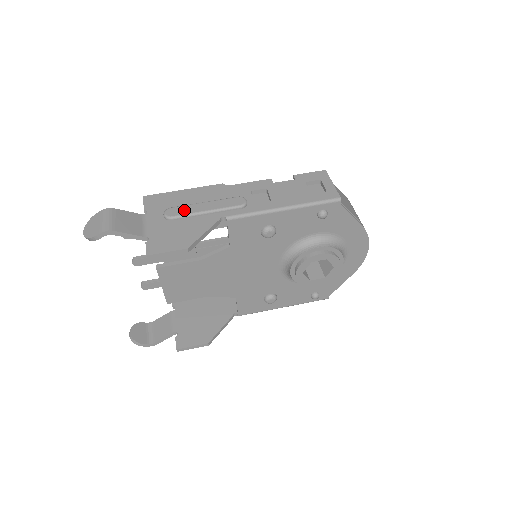
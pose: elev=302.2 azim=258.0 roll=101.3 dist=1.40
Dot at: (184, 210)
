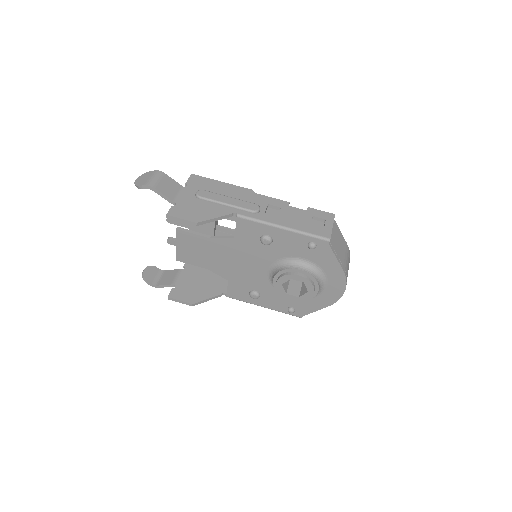
Dot at: (212, 196)
